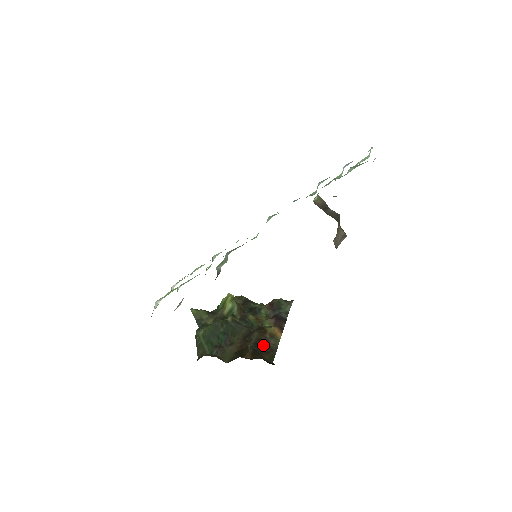
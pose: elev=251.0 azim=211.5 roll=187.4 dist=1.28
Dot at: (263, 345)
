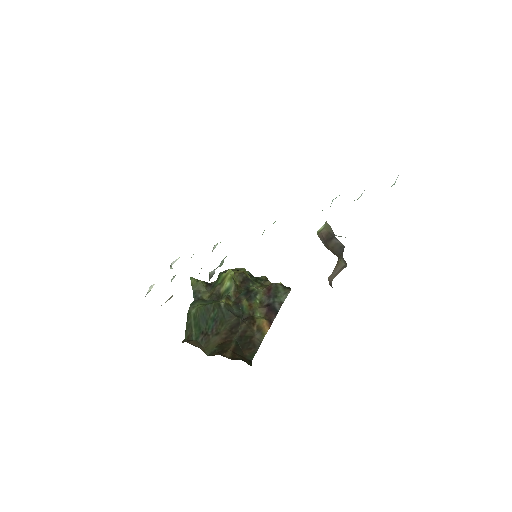
Dot at: (247, 339)
